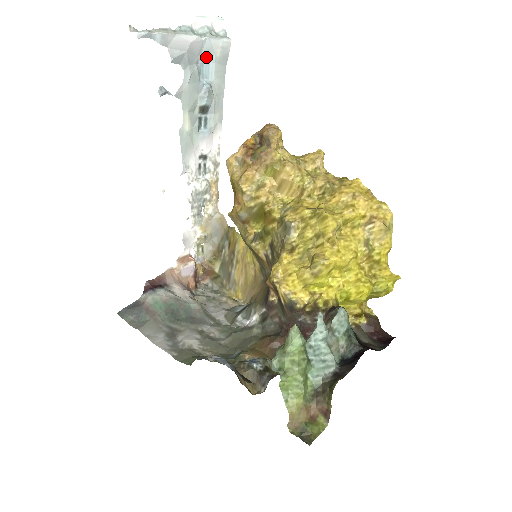
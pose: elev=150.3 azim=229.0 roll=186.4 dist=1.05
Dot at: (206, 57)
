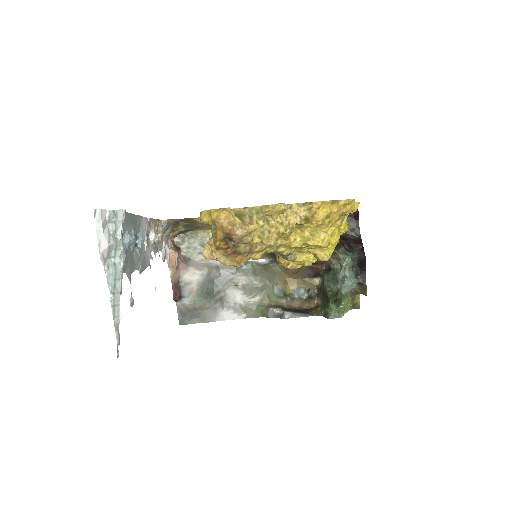
Dot at: occluded
